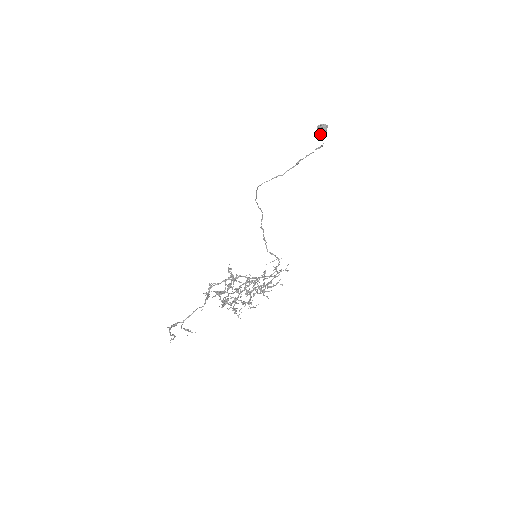
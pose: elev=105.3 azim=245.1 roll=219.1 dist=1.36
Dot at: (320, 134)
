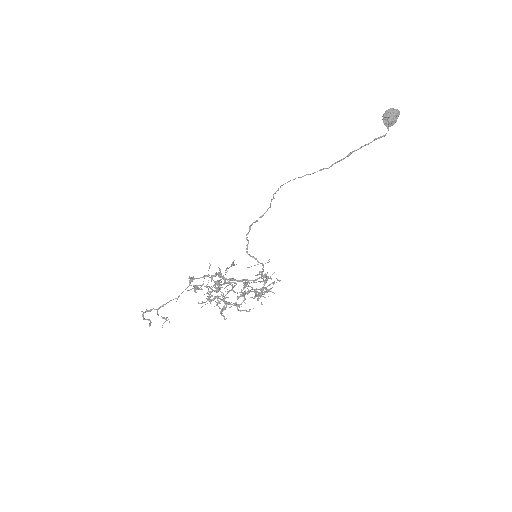
Dot at: (387, 121)
